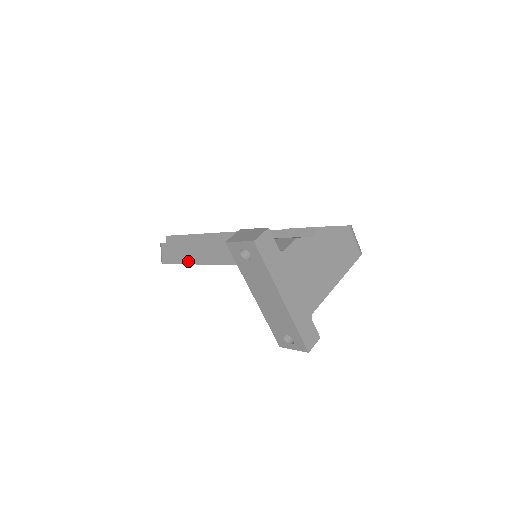
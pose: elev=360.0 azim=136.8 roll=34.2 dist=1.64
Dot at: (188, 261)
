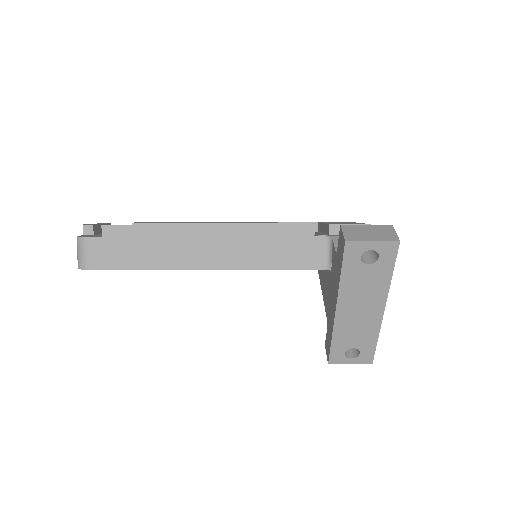
Dot at: (160, 265)
